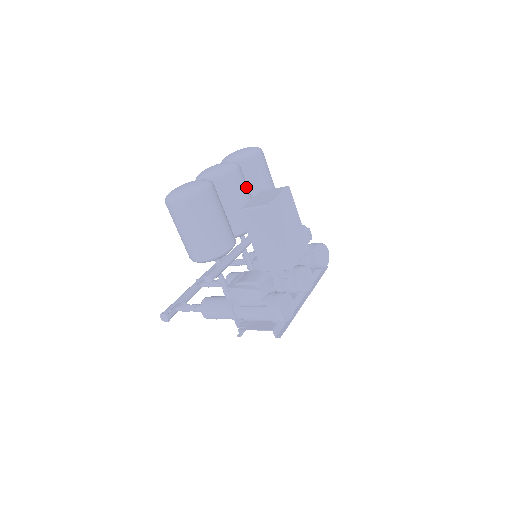
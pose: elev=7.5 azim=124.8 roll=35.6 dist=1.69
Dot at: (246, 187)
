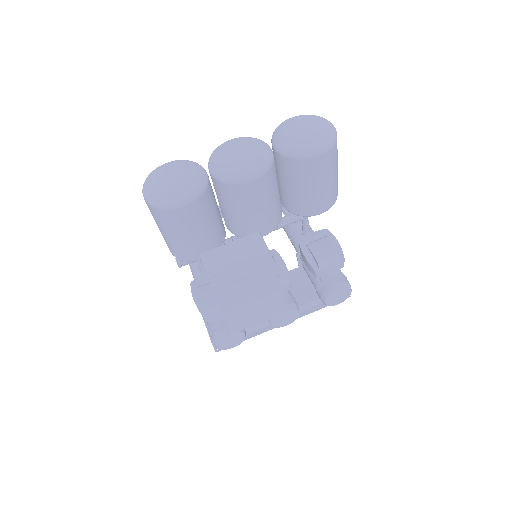
Dot at: (264, 198)
